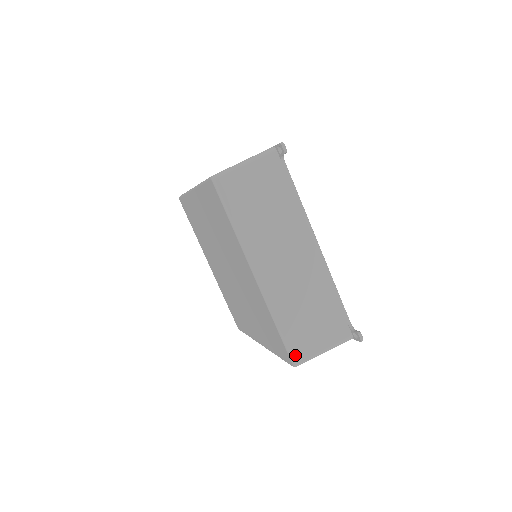
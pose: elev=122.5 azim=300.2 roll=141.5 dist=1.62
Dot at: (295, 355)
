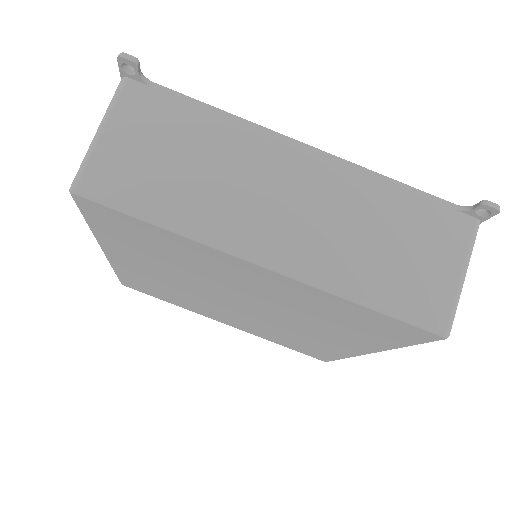
Dot at: (431, 320)
